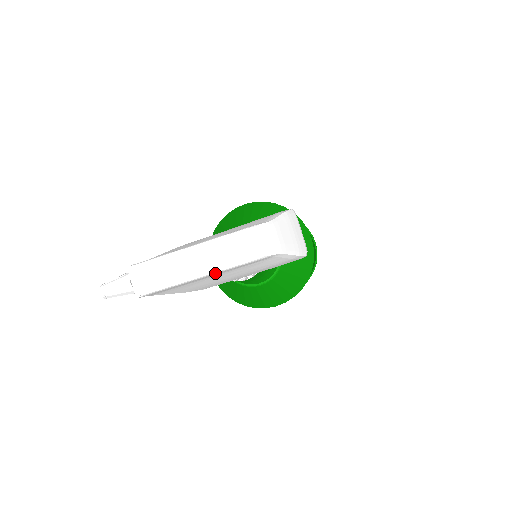
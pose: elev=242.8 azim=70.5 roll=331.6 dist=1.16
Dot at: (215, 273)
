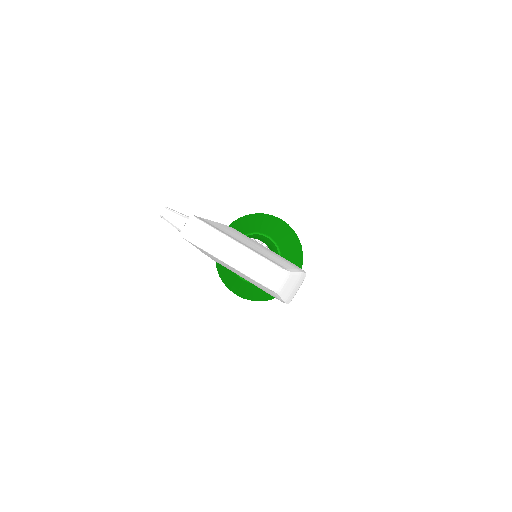
Dot at: (234, 268)
